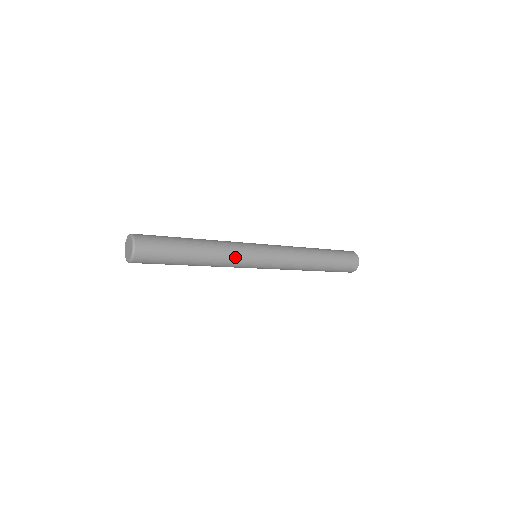
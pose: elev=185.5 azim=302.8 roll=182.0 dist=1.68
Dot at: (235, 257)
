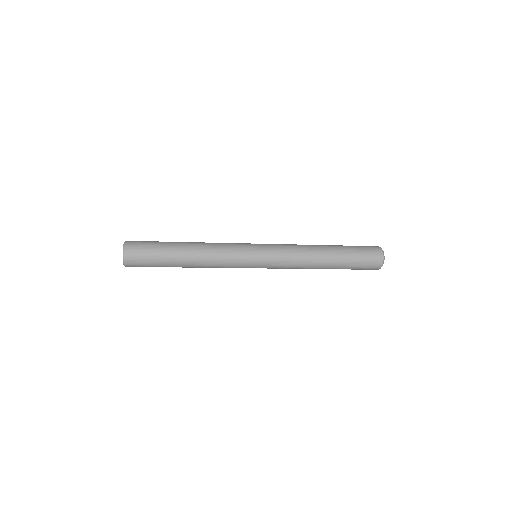
Dot at: (227, 248)
